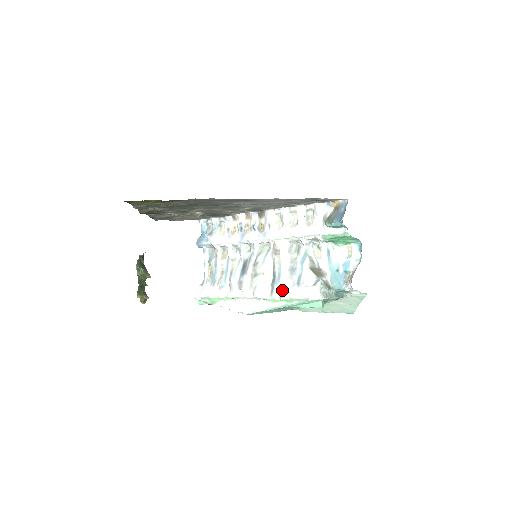
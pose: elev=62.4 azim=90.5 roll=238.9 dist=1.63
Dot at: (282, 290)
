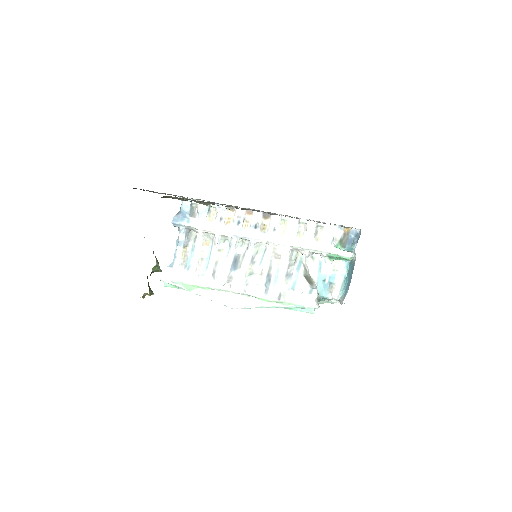
Dot at: (279, 293)
